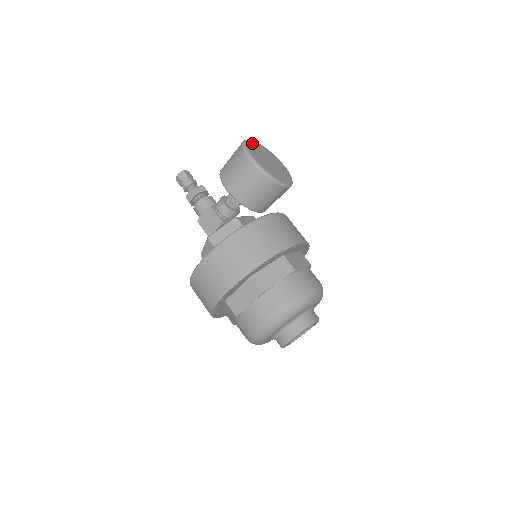
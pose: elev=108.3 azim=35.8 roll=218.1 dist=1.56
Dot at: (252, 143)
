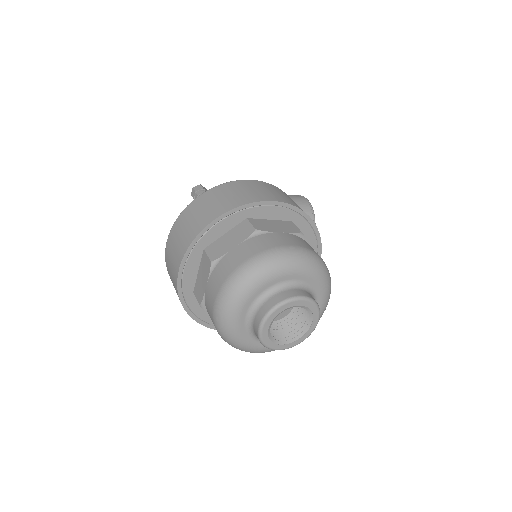
Dot at: occluded
